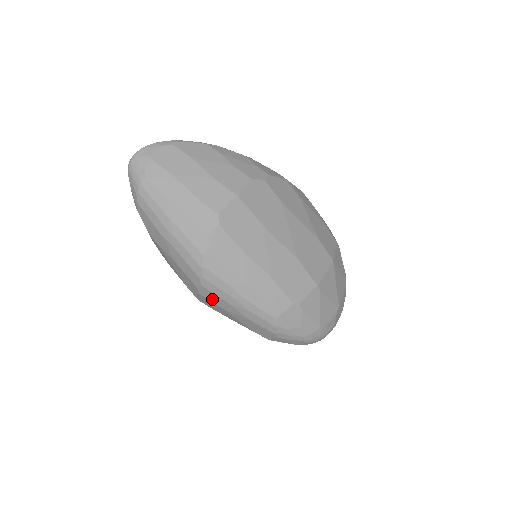
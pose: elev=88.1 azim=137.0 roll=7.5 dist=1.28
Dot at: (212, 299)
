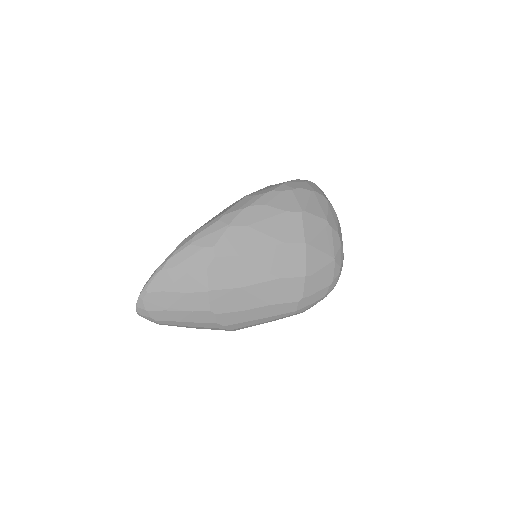
Dot at: occluded
